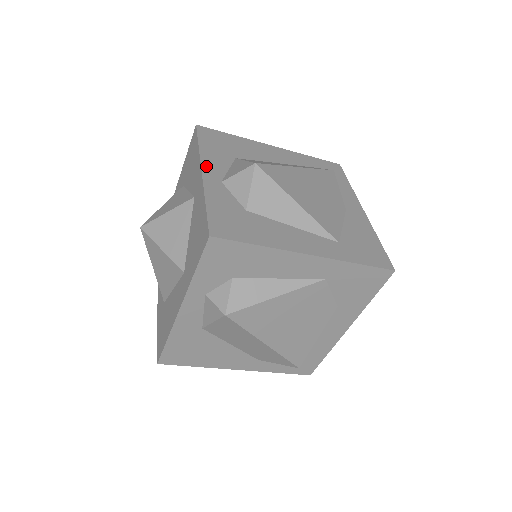
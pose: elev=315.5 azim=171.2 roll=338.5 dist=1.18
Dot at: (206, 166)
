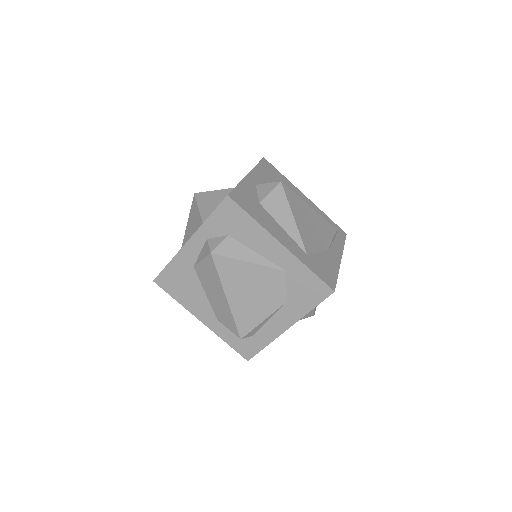
Dot at: (253, 174)
